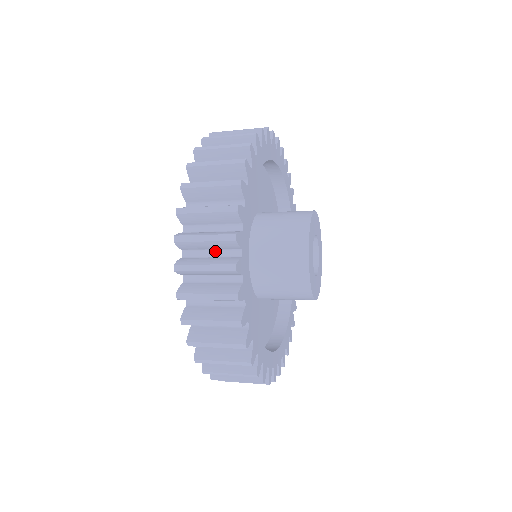
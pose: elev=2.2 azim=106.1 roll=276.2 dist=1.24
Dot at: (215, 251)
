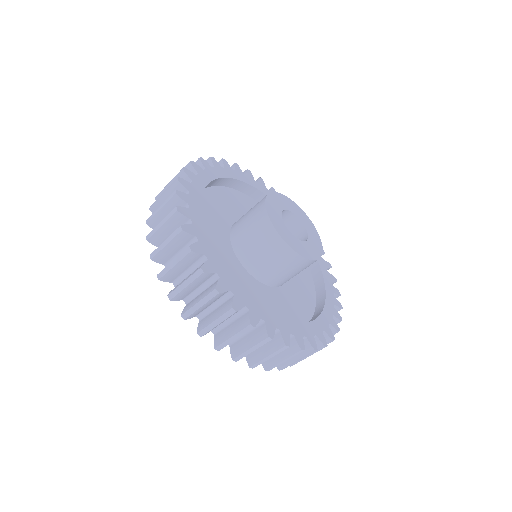
Dot at: occluded
